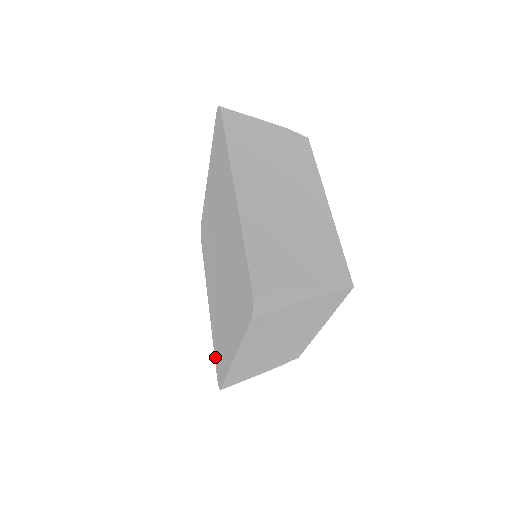
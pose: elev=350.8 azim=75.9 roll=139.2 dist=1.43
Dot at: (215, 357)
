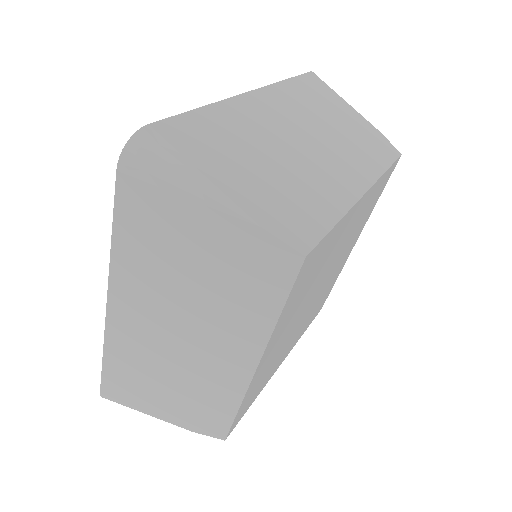
Dot at: occluded
